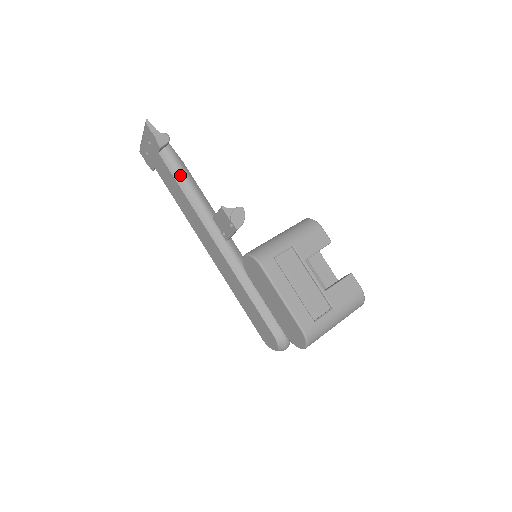
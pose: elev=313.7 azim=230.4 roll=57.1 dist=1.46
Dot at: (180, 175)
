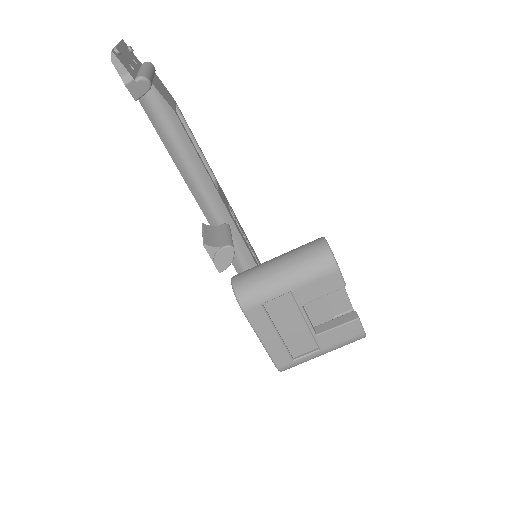
Dot at: (168, 139)
